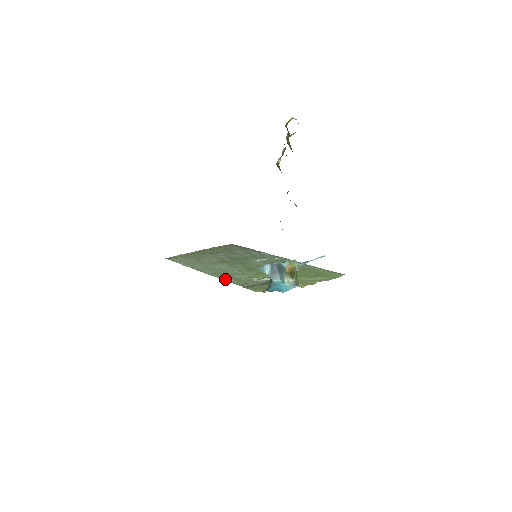
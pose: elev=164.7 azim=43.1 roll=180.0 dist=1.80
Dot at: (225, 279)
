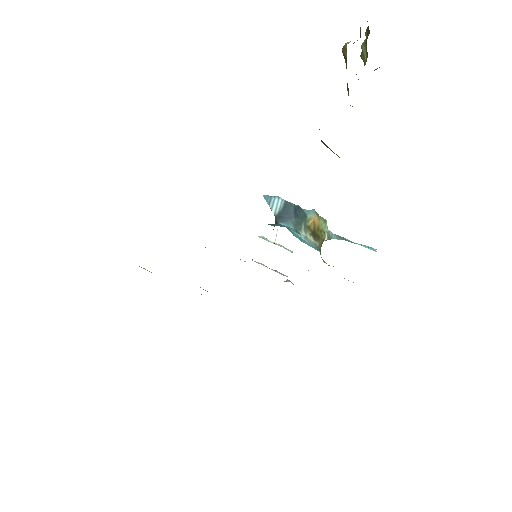
Dot at: occluded
